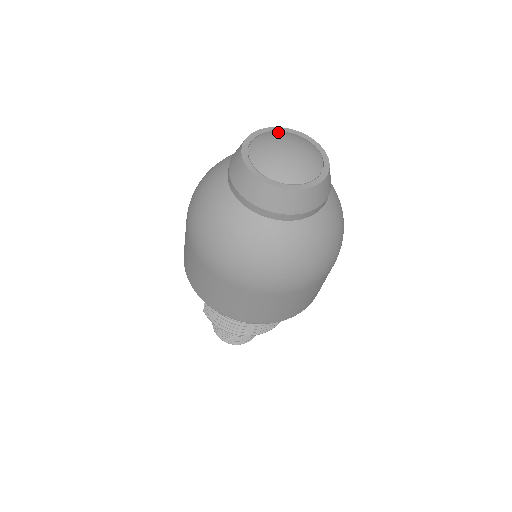
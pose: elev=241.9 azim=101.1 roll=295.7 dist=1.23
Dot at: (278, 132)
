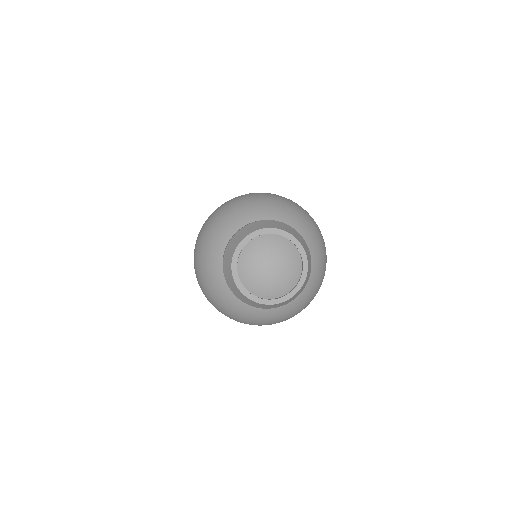
Dot at: (290, 246)
